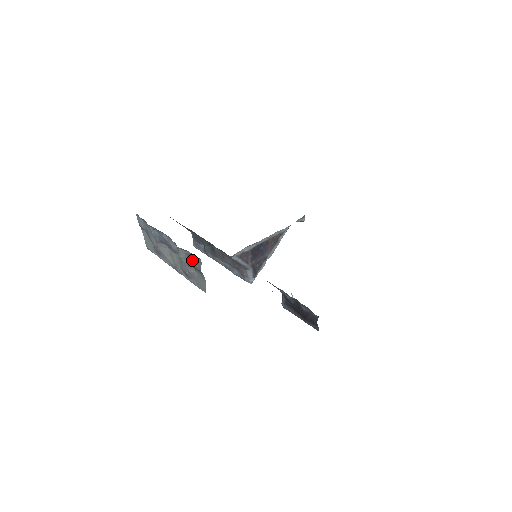
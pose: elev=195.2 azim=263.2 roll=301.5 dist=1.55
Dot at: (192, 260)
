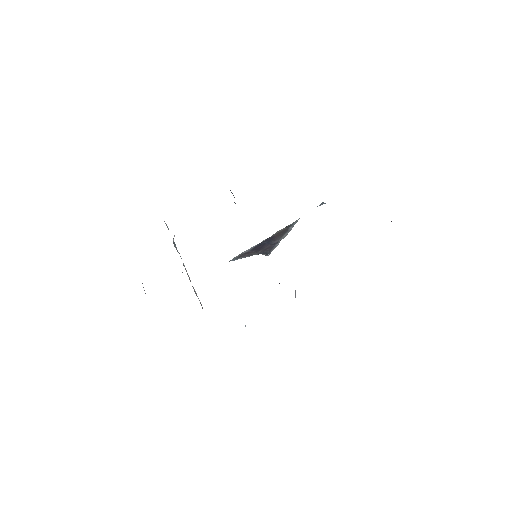
Dot at: occluded
